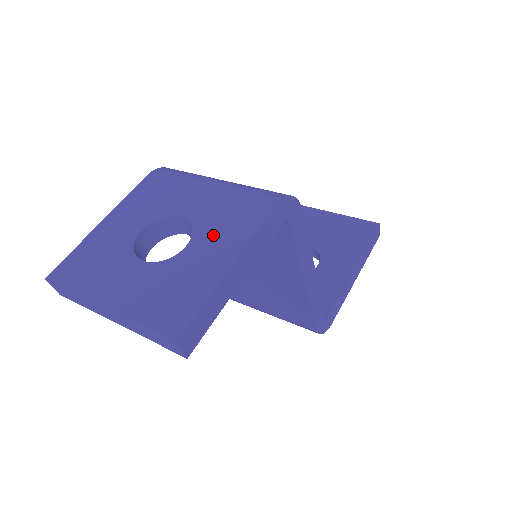
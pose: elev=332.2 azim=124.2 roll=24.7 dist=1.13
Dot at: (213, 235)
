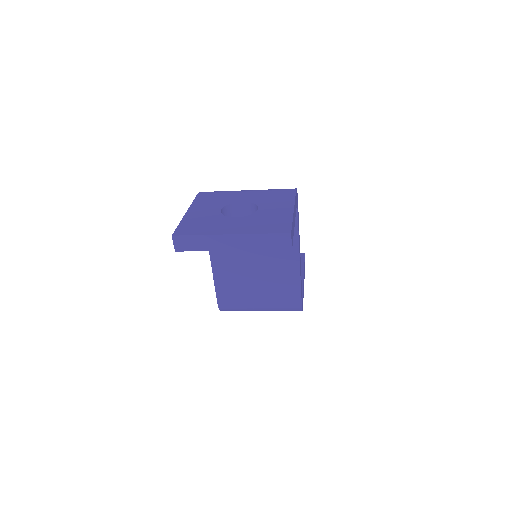
Dot at: (271, 203)
